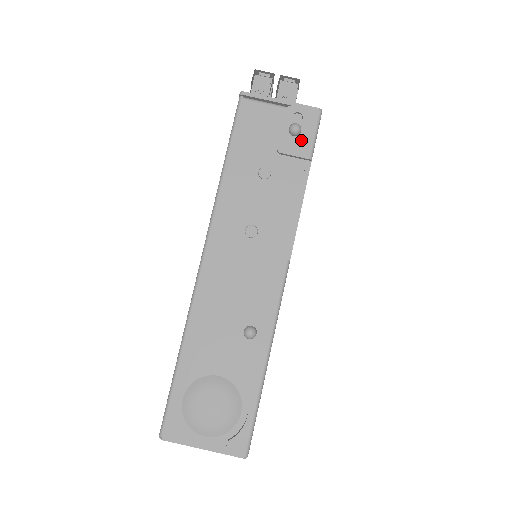
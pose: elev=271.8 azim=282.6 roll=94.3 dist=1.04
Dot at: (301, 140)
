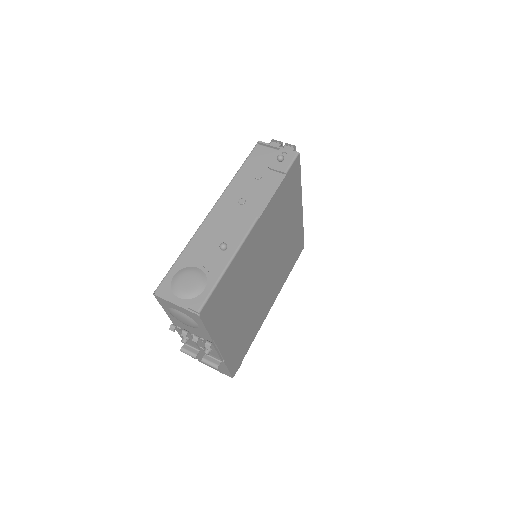
Dot at: (283, 164)
